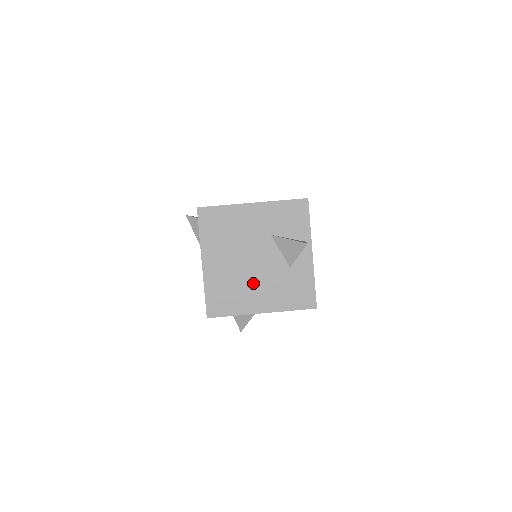
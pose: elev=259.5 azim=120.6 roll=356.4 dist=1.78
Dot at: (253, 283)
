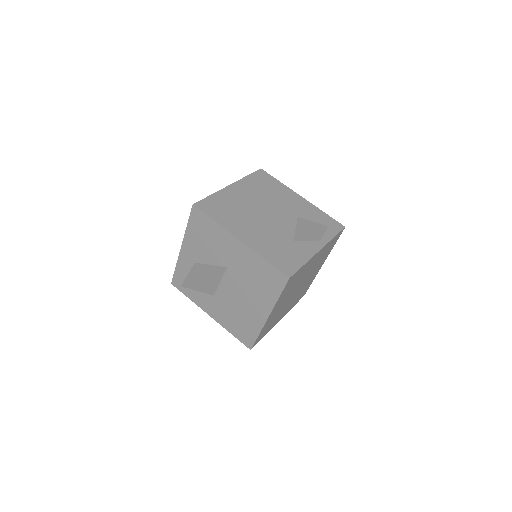
Dot at: (254, 222)
